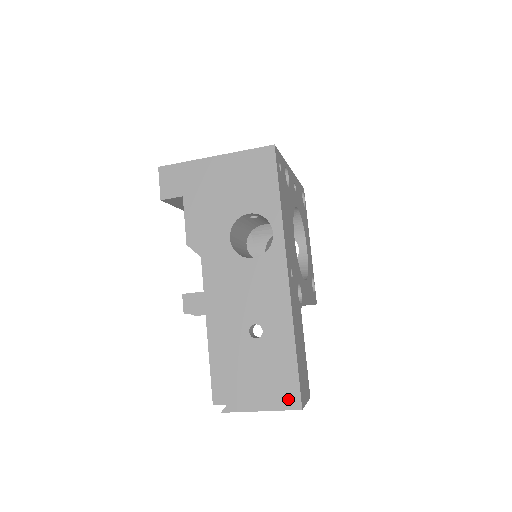
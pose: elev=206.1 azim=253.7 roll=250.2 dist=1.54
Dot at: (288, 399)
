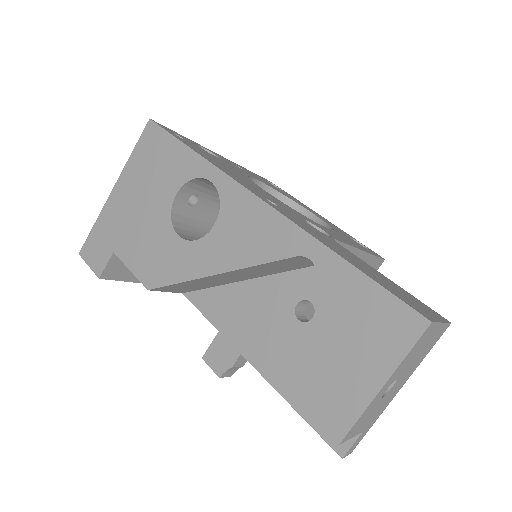
Dot at: (399, 329)
